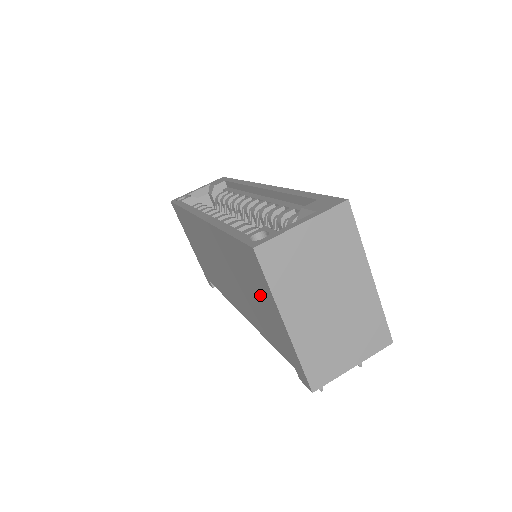
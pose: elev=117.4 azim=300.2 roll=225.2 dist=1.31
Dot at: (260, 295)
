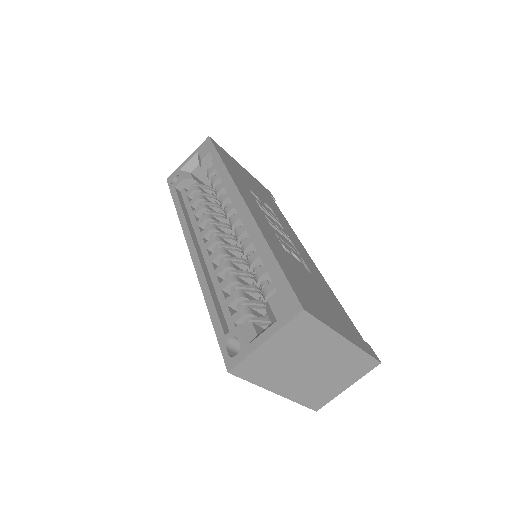
Dot at: occluded
